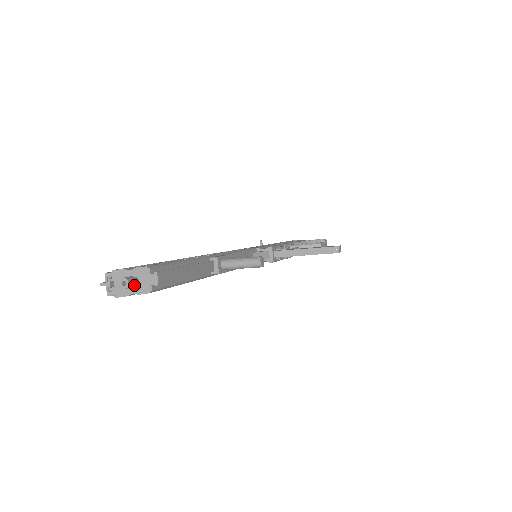
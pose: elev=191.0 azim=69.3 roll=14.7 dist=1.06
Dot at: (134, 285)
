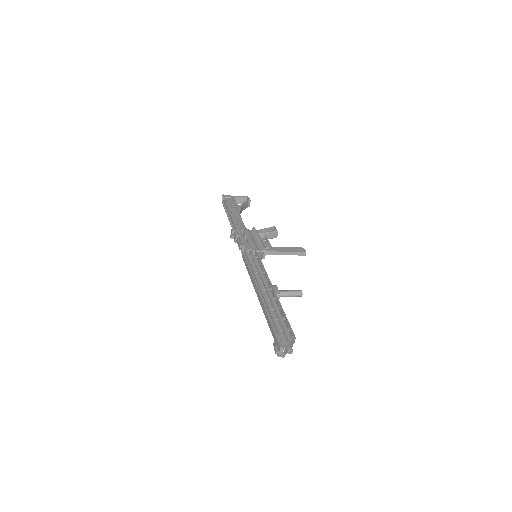
Dot at: (290, 349)
